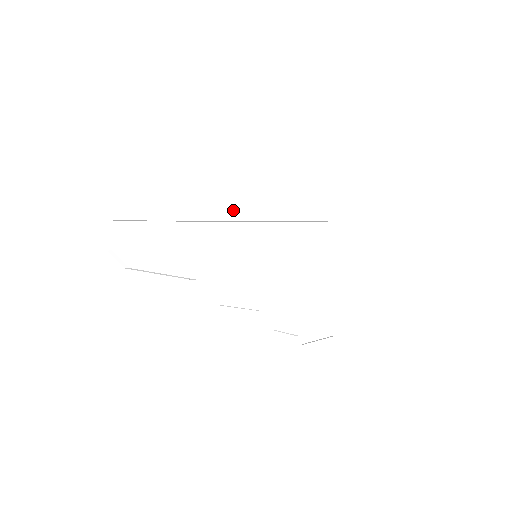
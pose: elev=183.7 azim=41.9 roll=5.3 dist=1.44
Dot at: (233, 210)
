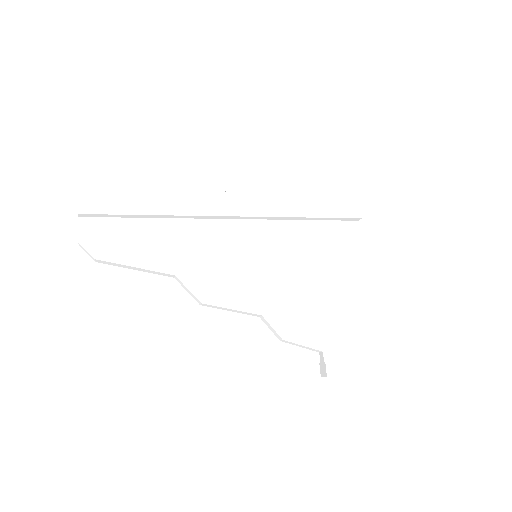
Dot at: (216, 205)
